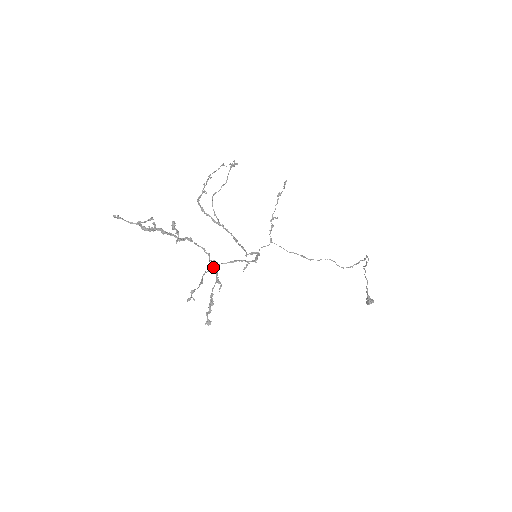
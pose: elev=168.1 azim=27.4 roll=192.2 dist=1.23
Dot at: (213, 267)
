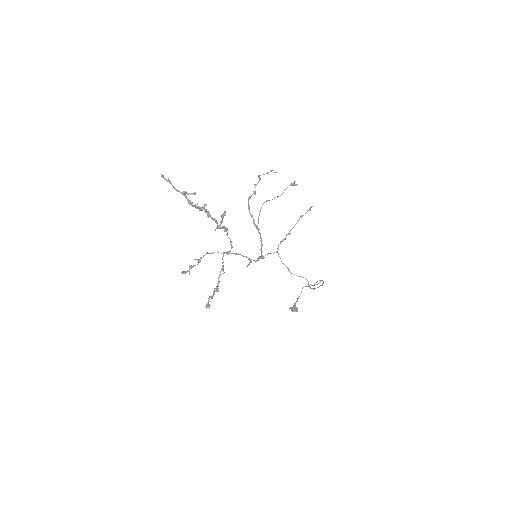
Dot at: (218, 252)
